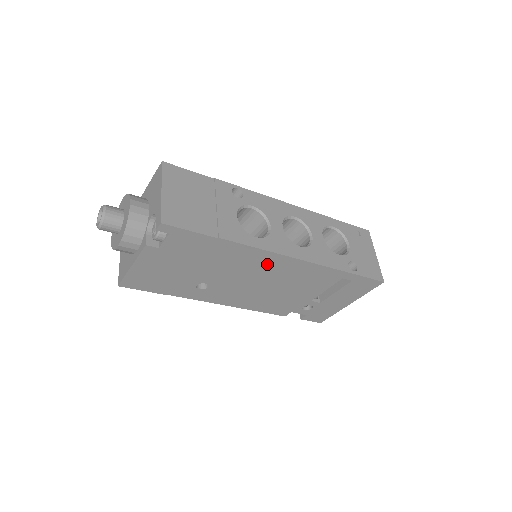
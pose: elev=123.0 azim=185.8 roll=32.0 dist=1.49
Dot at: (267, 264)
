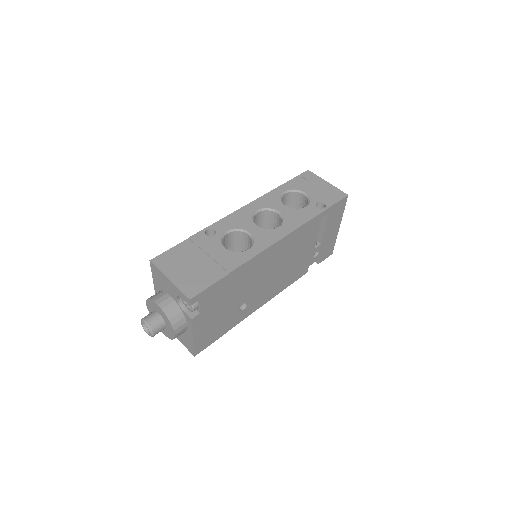
Dot at: (270, 257)
